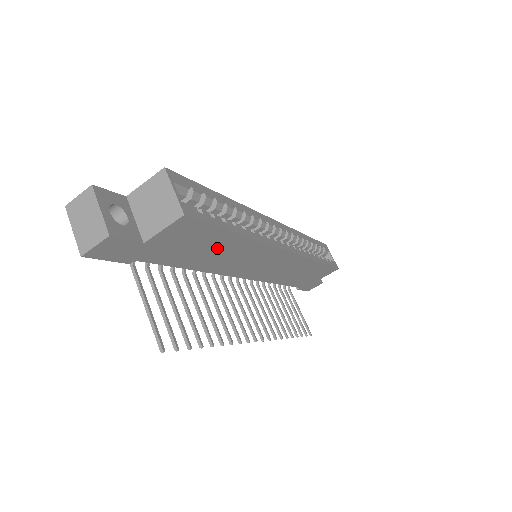
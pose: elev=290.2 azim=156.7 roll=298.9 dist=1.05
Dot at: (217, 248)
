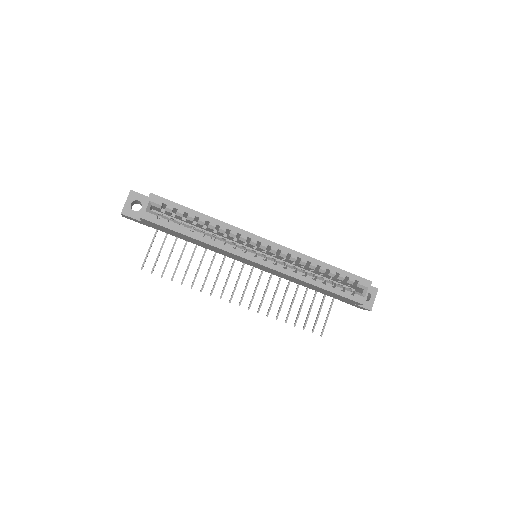
Dot at: (189, 239)
